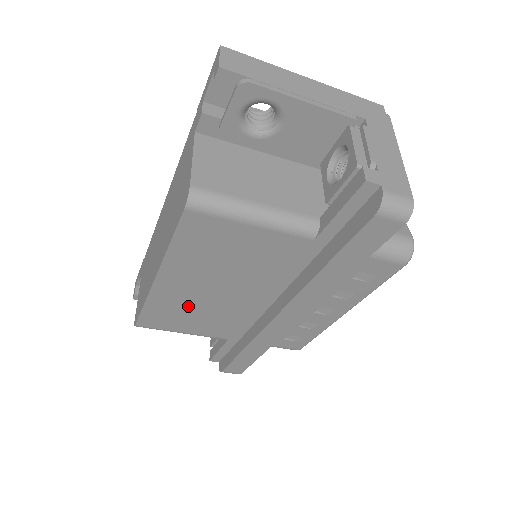
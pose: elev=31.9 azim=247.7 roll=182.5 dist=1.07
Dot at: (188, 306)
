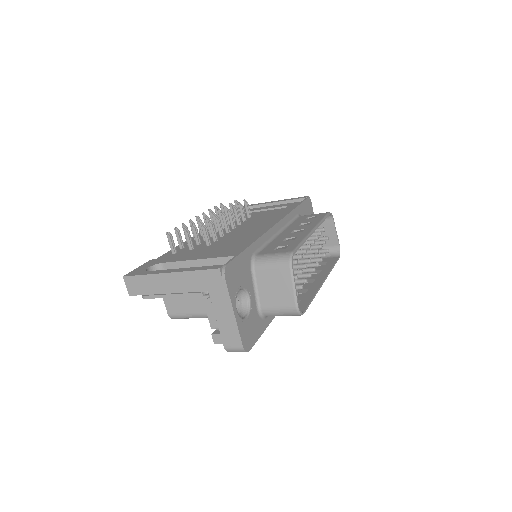
Dot at: occluded
